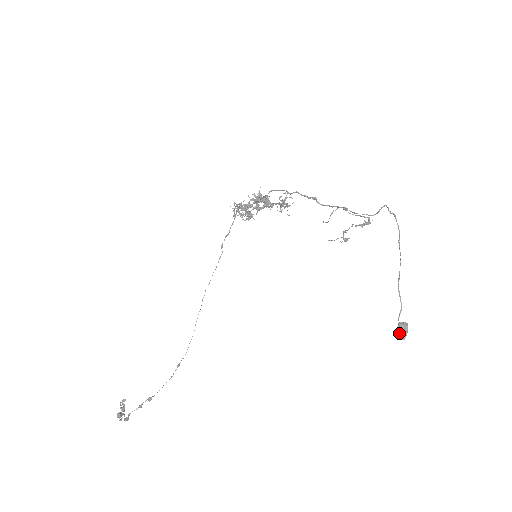
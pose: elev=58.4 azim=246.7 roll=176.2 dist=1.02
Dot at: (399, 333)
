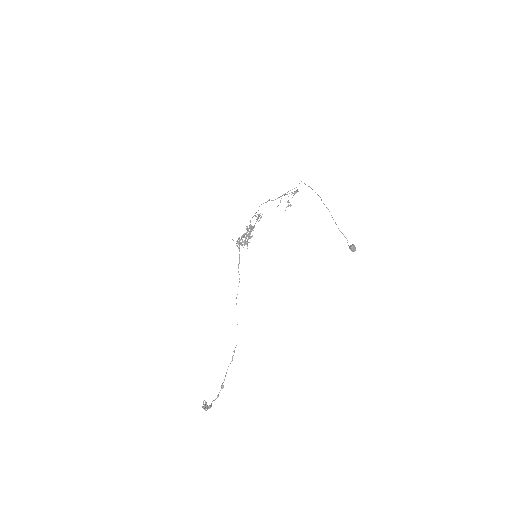
Dot at: (351, 250)
